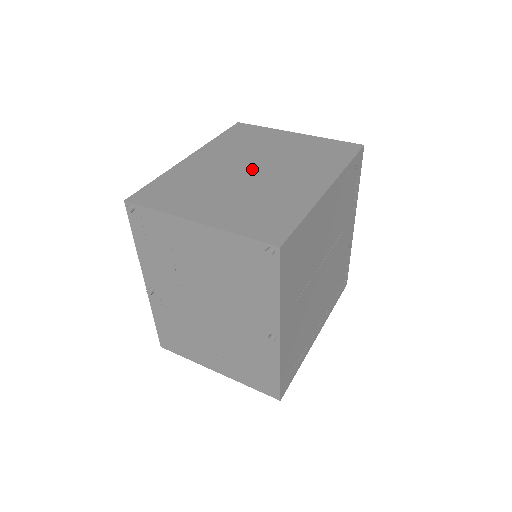
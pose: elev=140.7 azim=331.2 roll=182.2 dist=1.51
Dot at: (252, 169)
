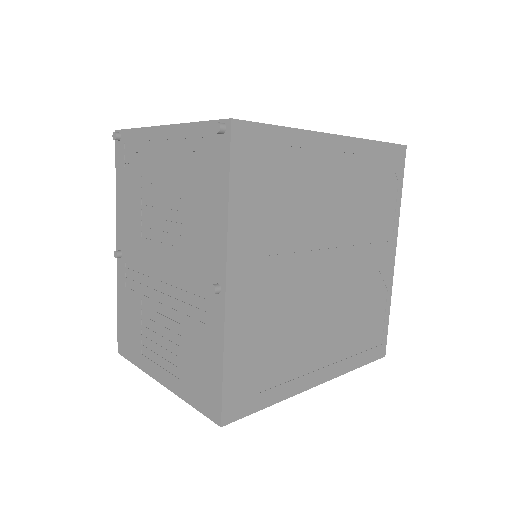
Dot at: occluded
